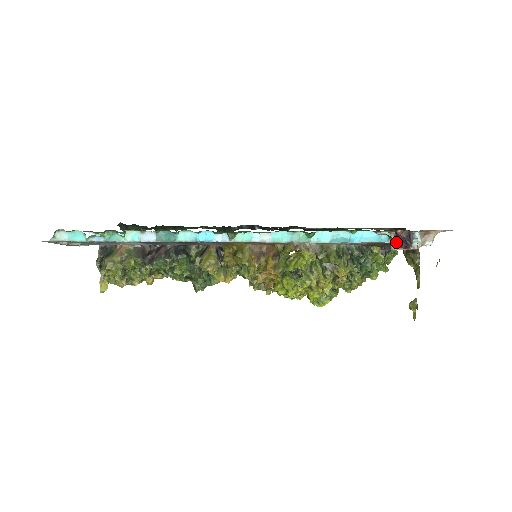
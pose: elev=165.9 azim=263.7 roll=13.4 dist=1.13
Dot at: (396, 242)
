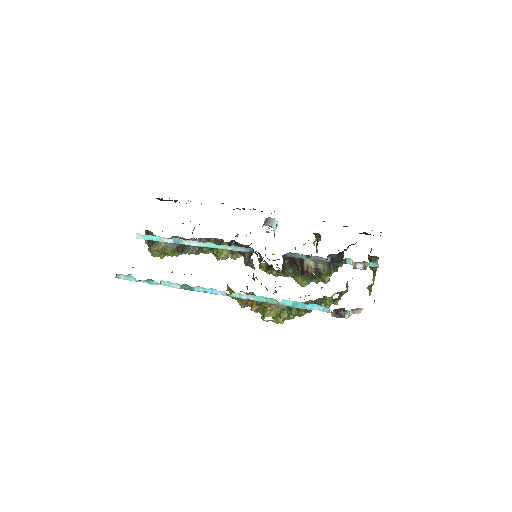
Dot at: (335, 312)
